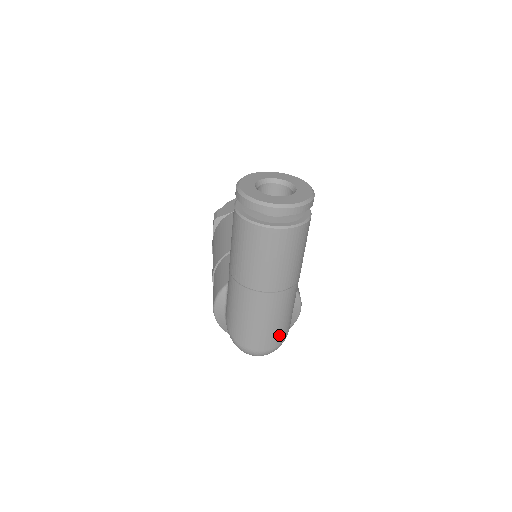
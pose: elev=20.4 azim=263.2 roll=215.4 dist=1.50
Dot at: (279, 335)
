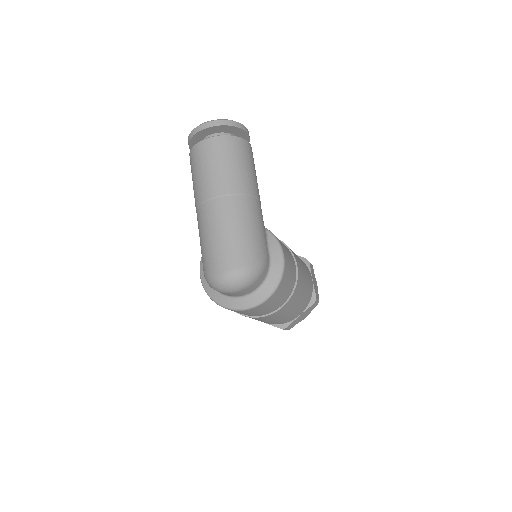
Dot at: (244, 251)
